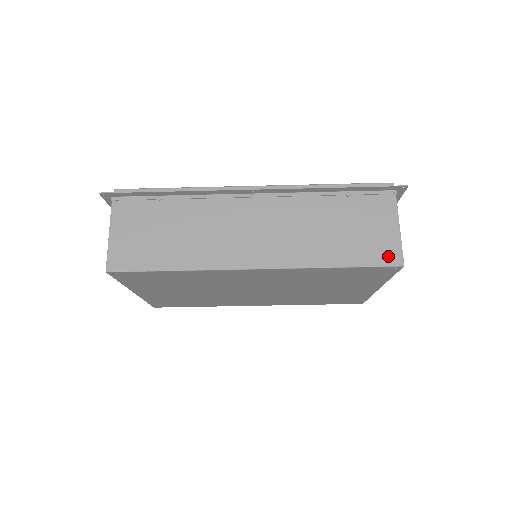
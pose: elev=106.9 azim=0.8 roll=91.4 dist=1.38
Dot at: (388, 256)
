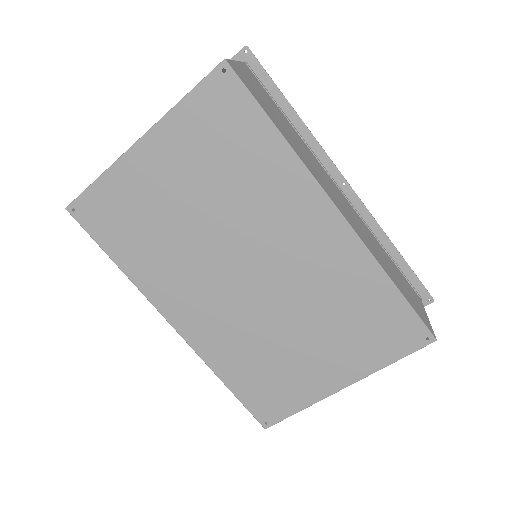
Dot at: (426, 322)
